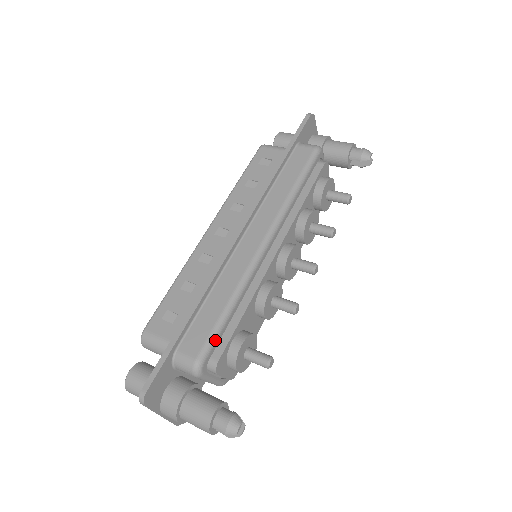
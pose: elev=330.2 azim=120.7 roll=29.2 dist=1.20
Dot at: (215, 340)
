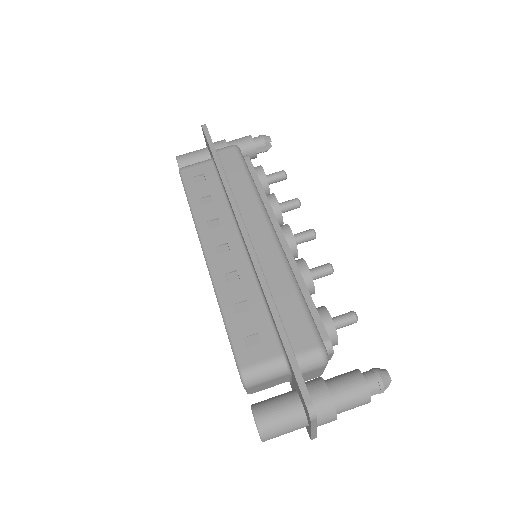
Dot at: (315, 324)
